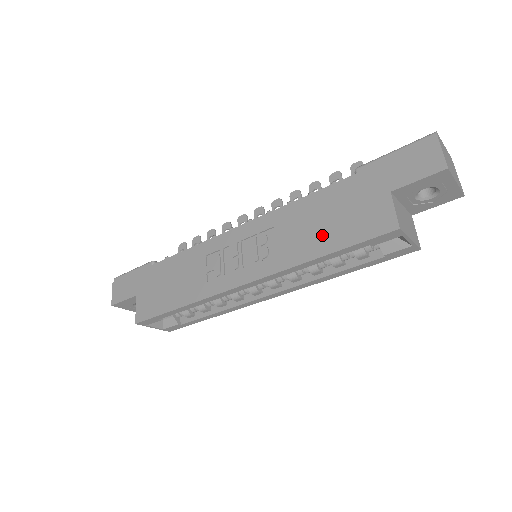
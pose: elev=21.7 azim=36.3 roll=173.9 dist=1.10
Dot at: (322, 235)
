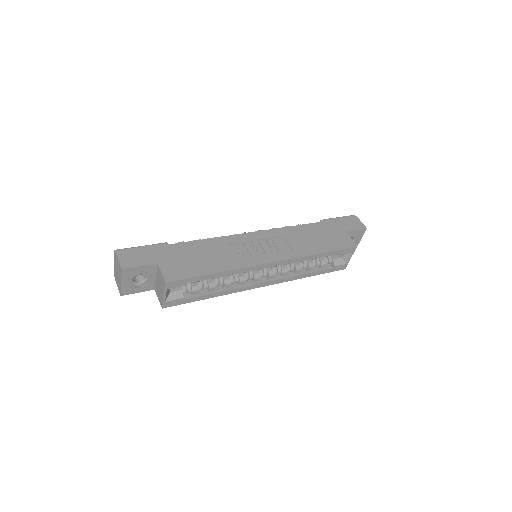
Dot at: (317, 244)
